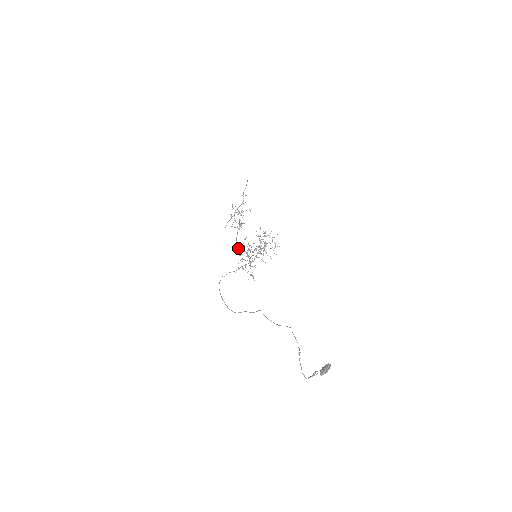
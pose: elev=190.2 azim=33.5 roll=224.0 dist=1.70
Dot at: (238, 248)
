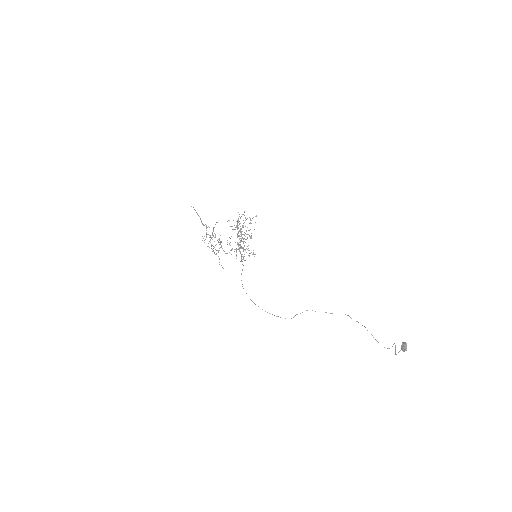
Dot at: occluded
